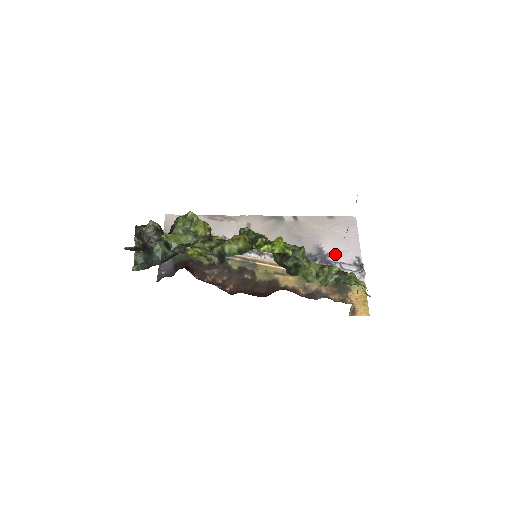
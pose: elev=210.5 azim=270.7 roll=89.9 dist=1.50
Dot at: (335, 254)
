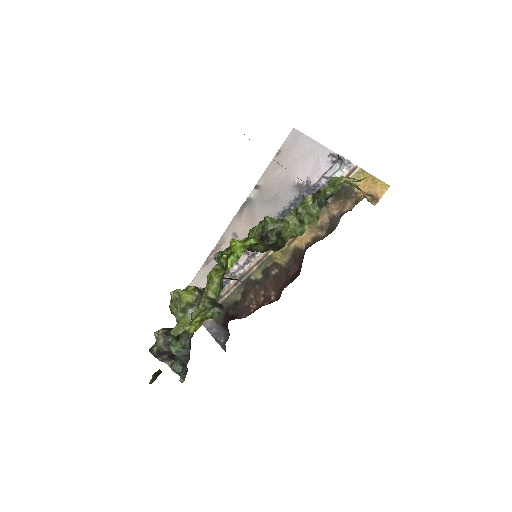
Dot at: (312, 175)
